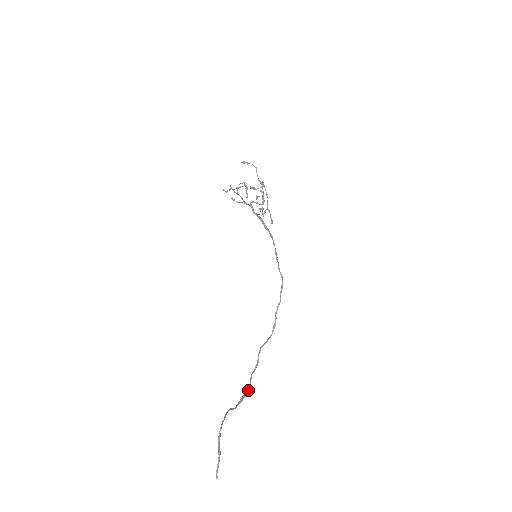
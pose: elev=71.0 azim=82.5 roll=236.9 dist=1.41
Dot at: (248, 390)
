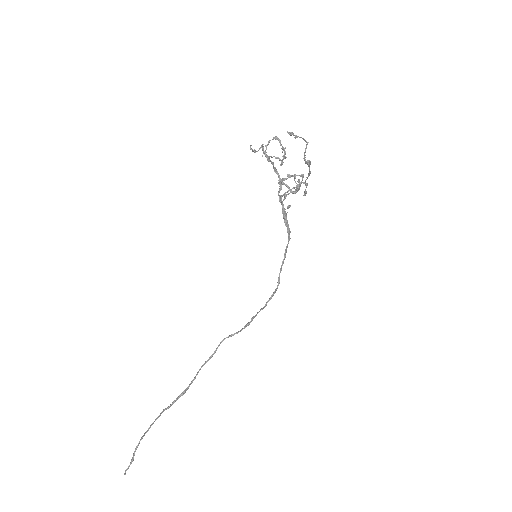
Dot at: (191, 383)
